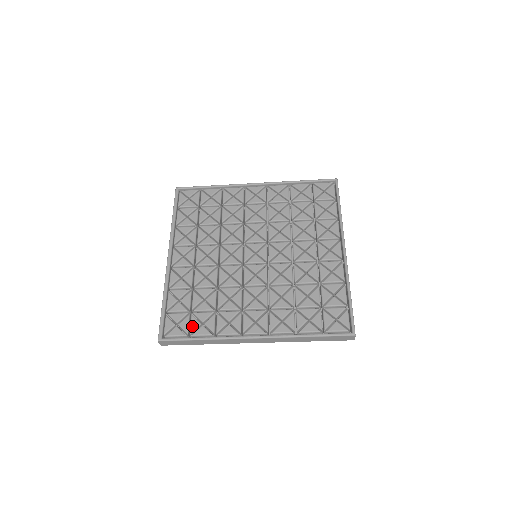
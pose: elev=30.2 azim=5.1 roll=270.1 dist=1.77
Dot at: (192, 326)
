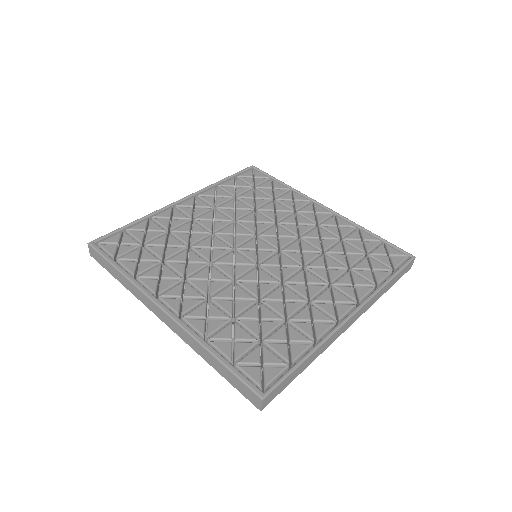
Dot at: (281, 353)
